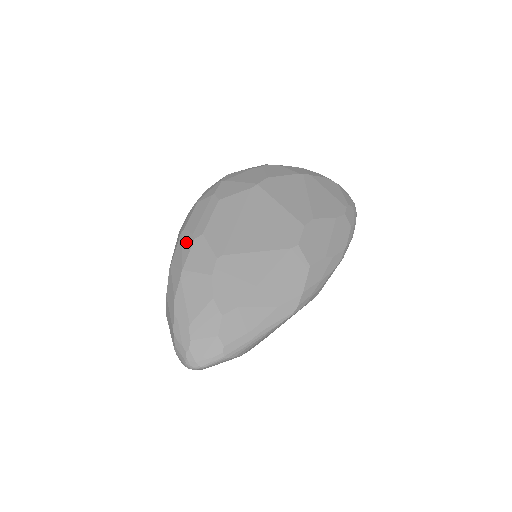
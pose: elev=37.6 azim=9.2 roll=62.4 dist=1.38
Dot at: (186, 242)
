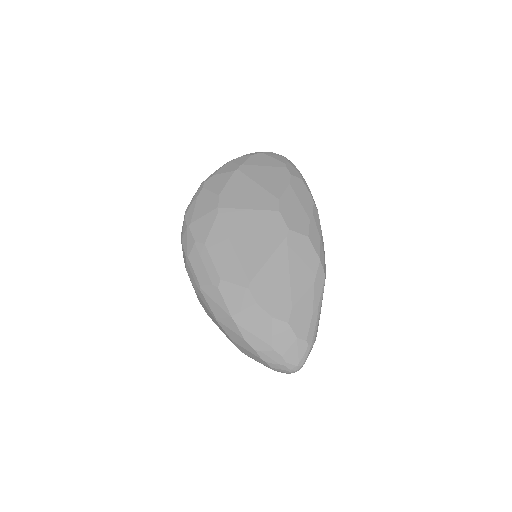
Dot at: (213, 295)
